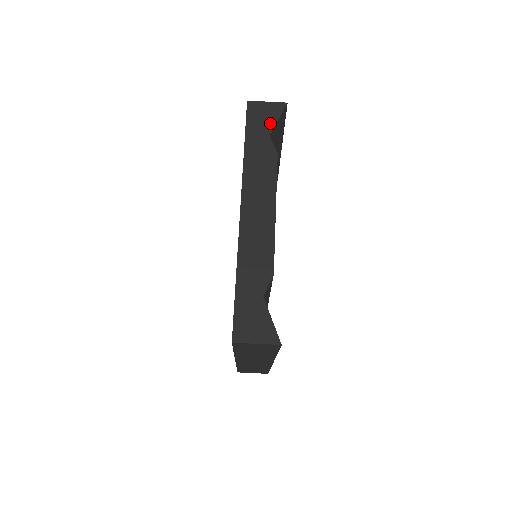
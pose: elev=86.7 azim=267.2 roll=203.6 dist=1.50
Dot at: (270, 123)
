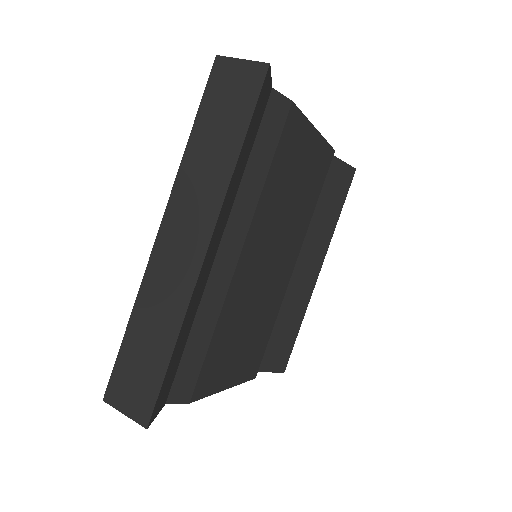
Dot at: occluded
